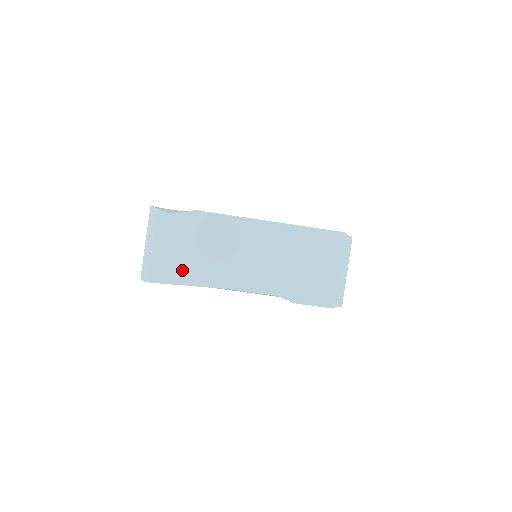
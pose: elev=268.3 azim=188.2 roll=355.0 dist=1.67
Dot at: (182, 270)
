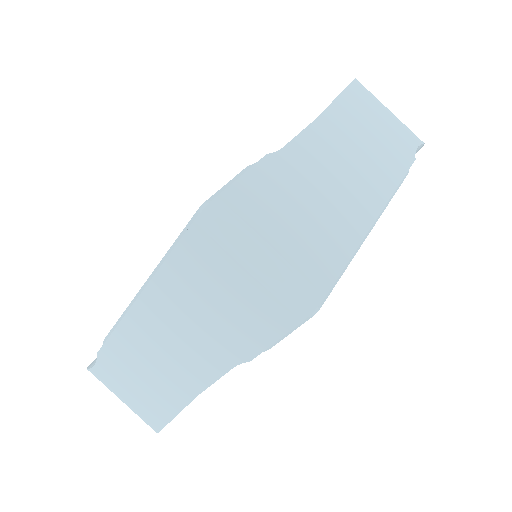
Dot at: (157, 406)
